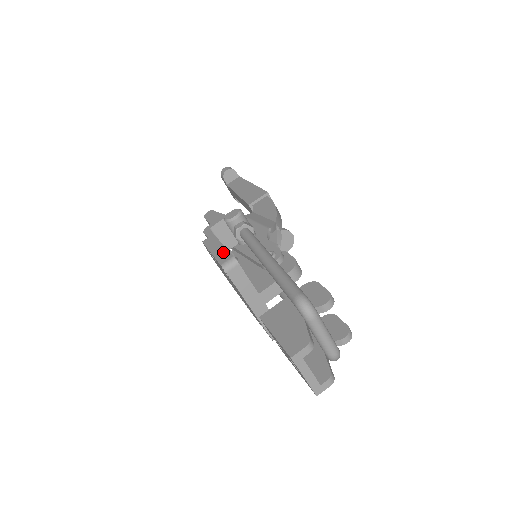
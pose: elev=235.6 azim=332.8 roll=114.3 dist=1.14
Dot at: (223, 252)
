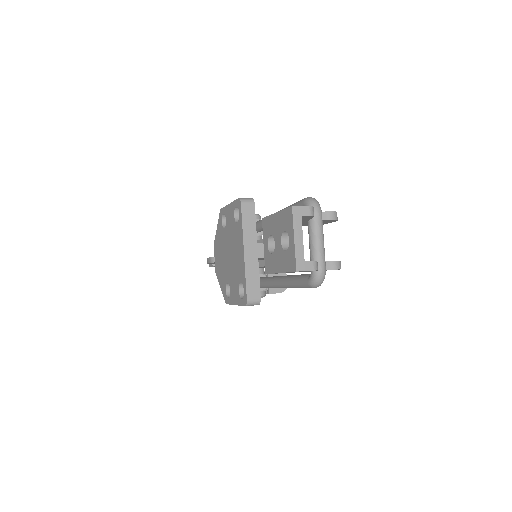
Dot at: occluded
